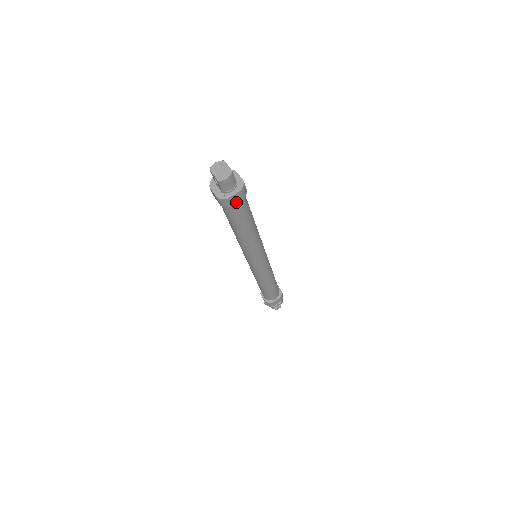
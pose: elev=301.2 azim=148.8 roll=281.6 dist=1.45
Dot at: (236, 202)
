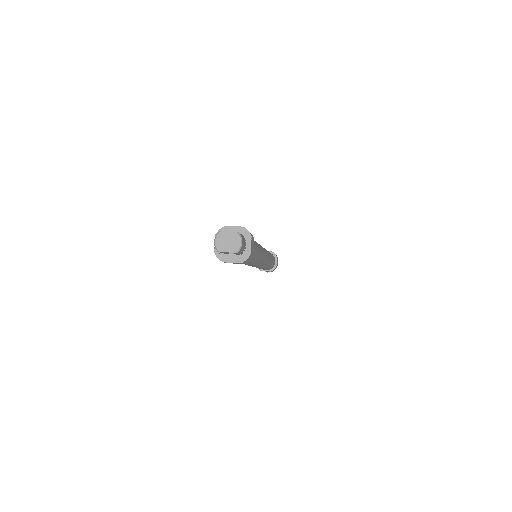
Dot at: (252, 248)
